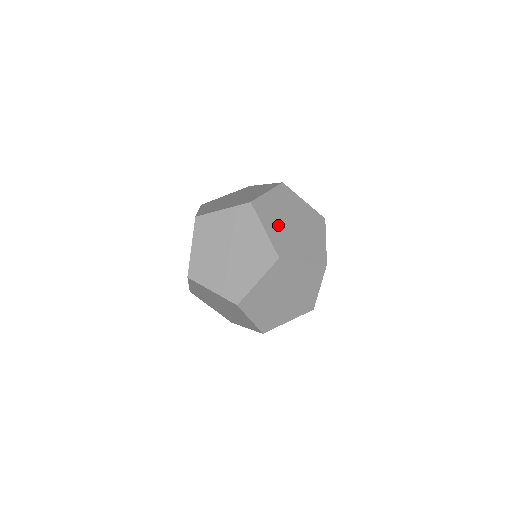
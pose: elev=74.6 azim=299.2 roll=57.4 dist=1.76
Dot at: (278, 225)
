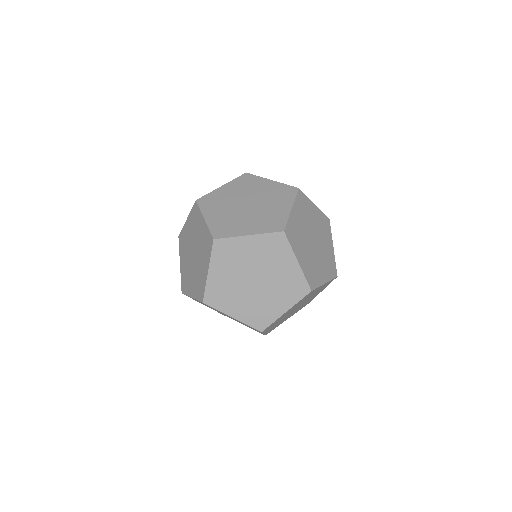
Dot at: (303, 223)
